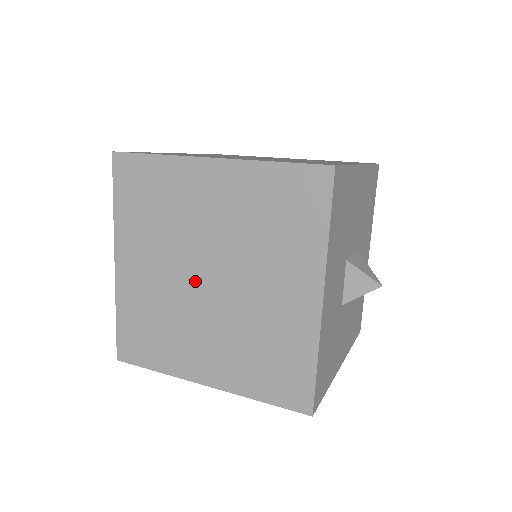
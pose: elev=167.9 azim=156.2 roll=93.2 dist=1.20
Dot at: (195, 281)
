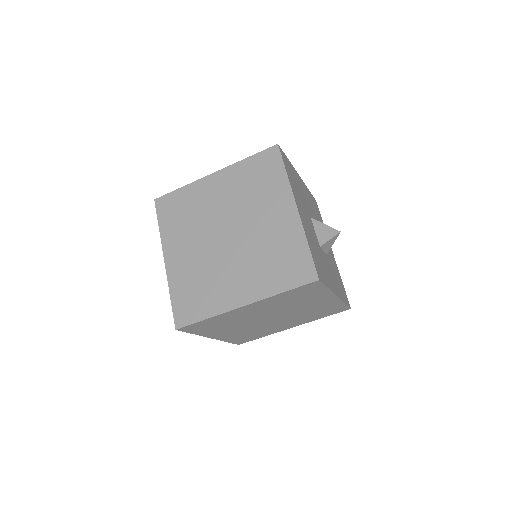
Dot at: (265, 322)
